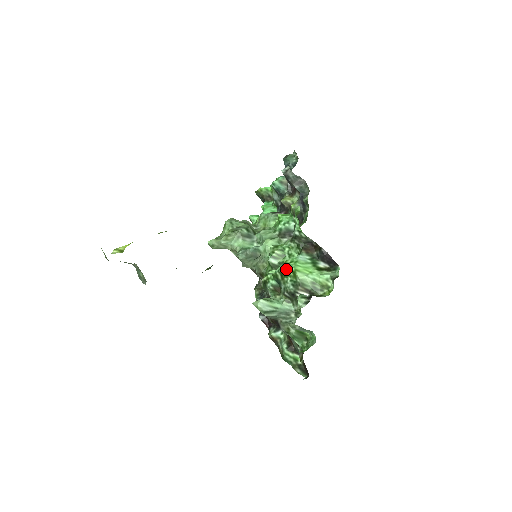
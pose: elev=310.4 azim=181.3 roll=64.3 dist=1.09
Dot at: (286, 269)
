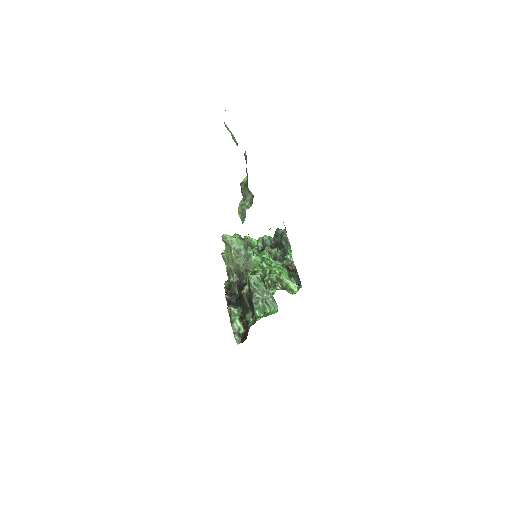
Dot at: (276, 269)
